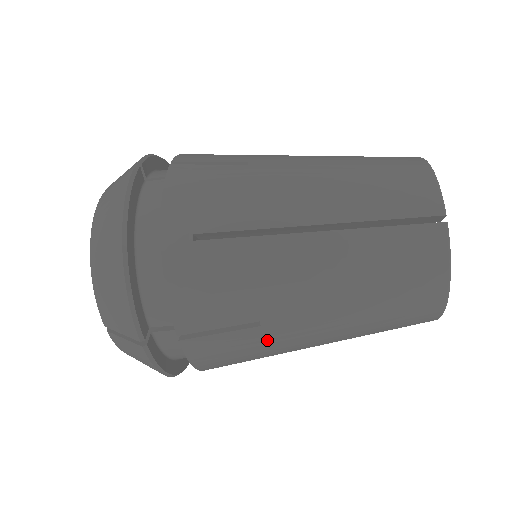
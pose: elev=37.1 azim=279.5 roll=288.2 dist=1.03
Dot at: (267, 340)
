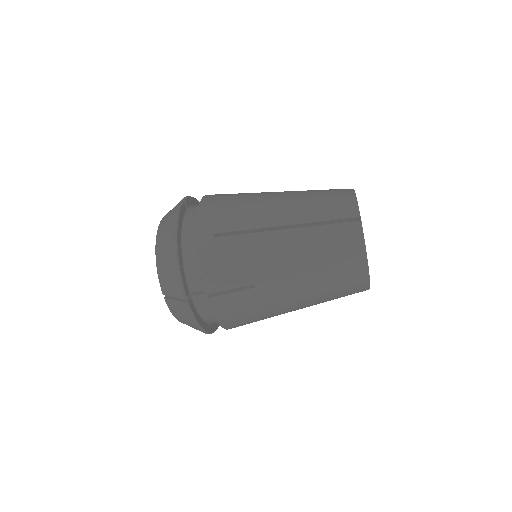
Dot at: (260, 298)
